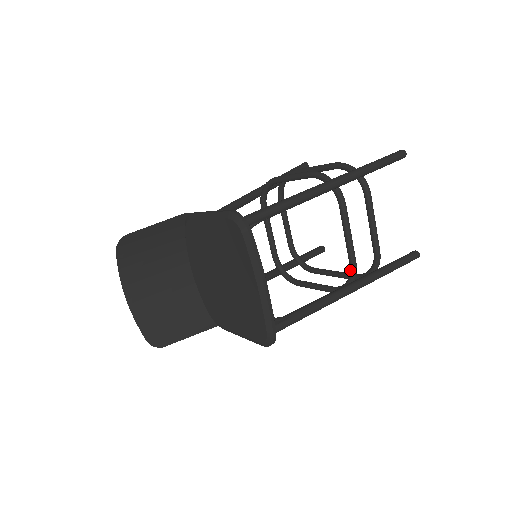
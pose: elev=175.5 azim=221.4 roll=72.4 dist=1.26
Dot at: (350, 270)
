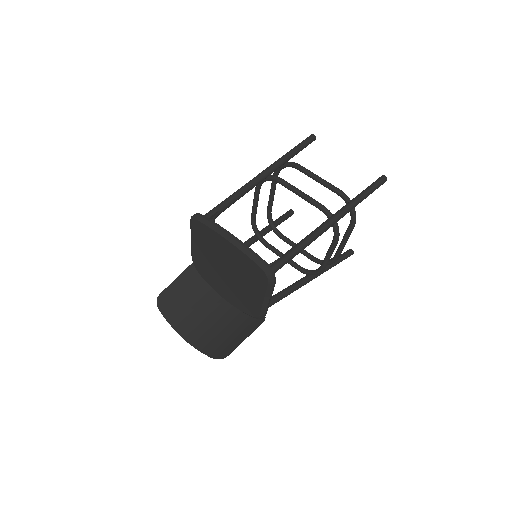
Dot at: occluded
